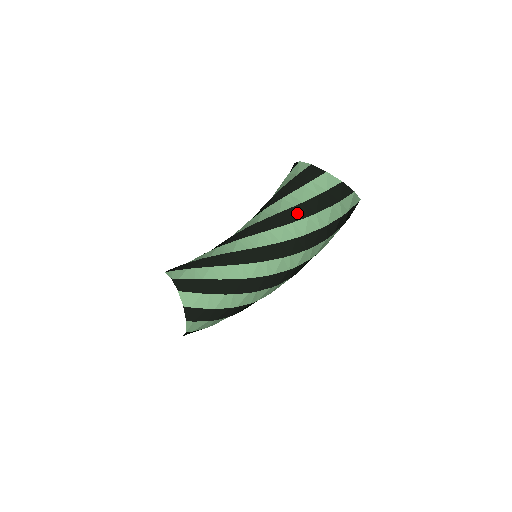
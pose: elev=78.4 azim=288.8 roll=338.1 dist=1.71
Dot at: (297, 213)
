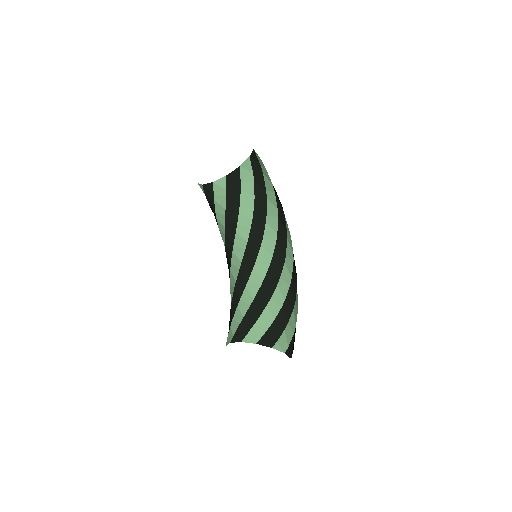
Dot at: (260, 207)
